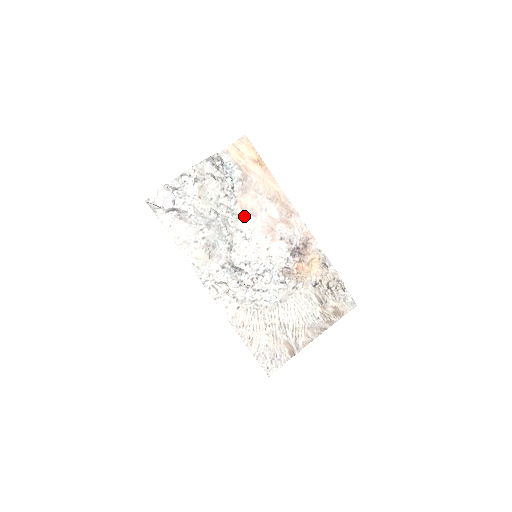
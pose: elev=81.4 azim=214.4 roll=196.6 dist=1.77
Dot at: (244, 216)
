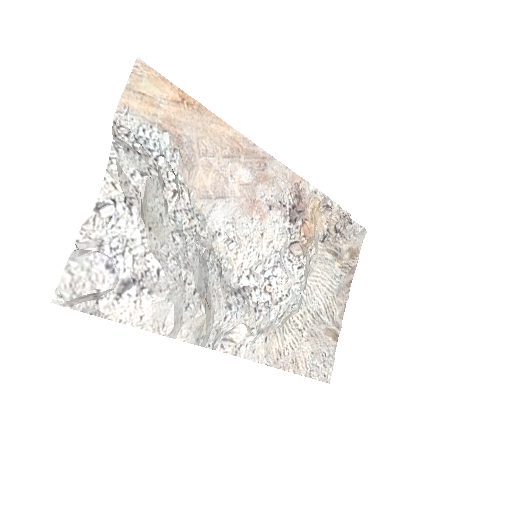
Dot at: (210, 207)
